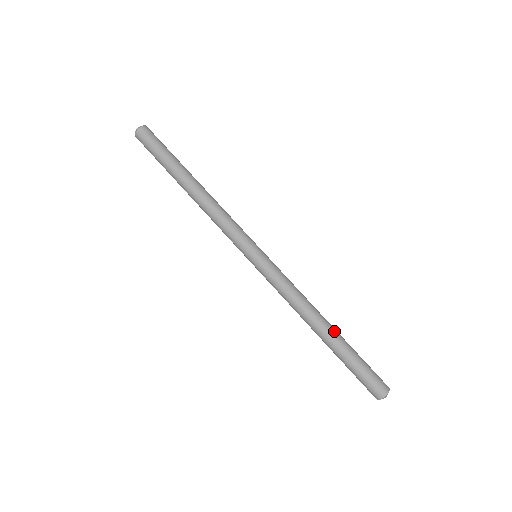
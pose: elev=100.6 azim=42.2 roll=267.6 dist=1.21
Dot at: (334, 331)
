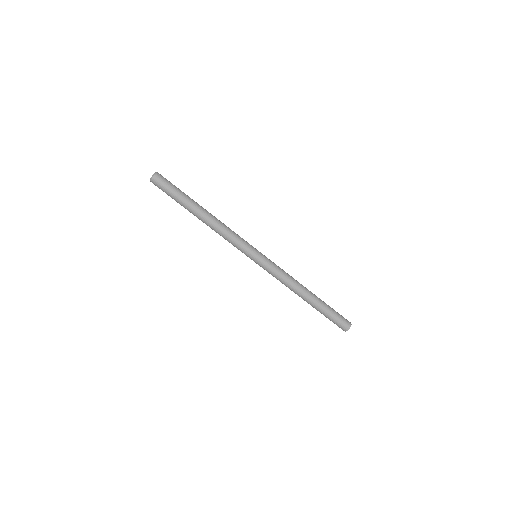
Dot at: (314, 296)
